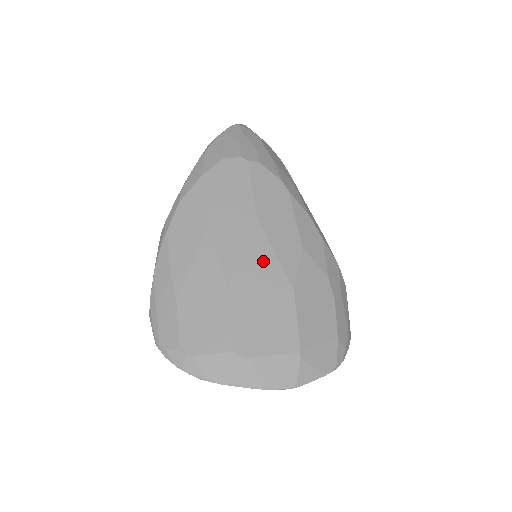
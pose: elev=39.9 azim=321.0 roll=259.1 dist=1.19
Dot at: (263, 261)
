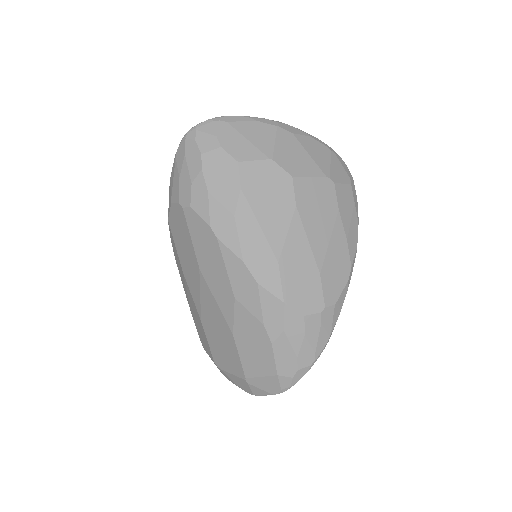
Dot at: (212, 307)
